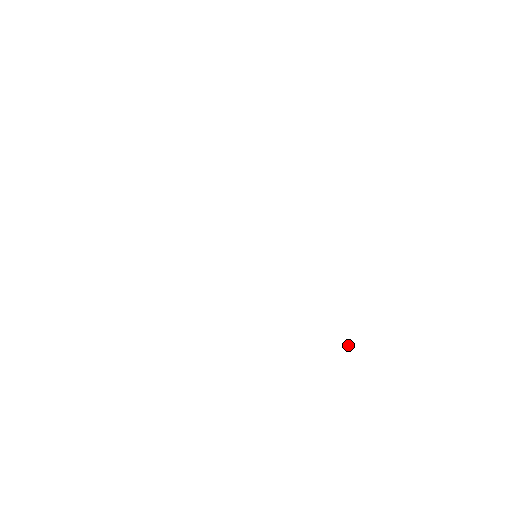
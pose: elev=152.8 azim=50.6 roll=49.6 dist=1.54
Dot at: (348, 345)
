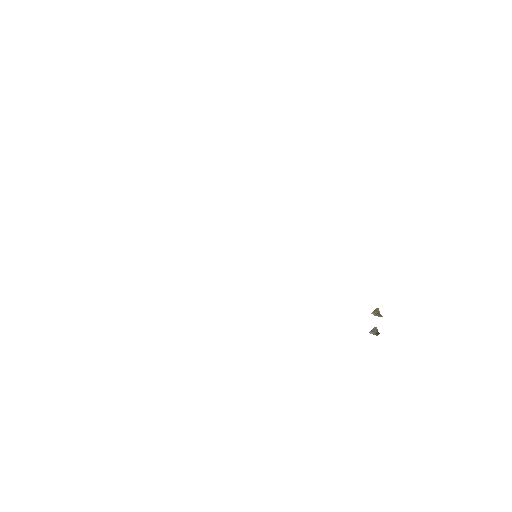
Dot at: occluded
